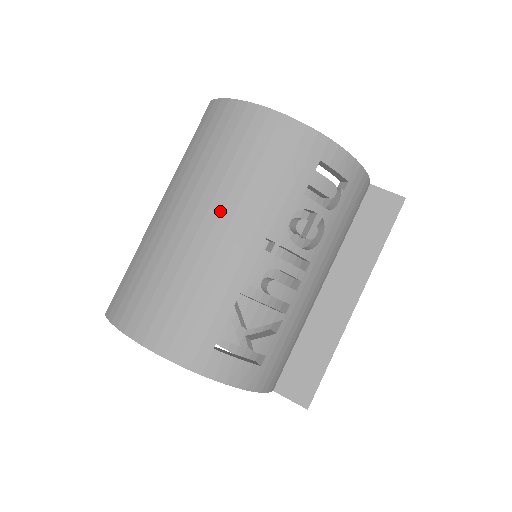
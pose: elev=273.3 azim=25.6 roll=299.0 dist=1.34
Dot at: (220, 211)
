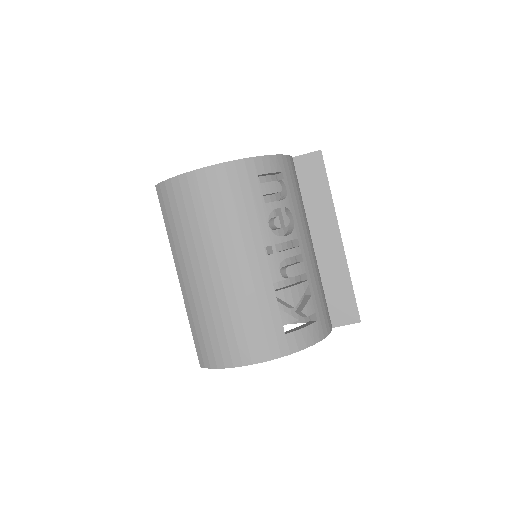
Dot at: (224, 253)
